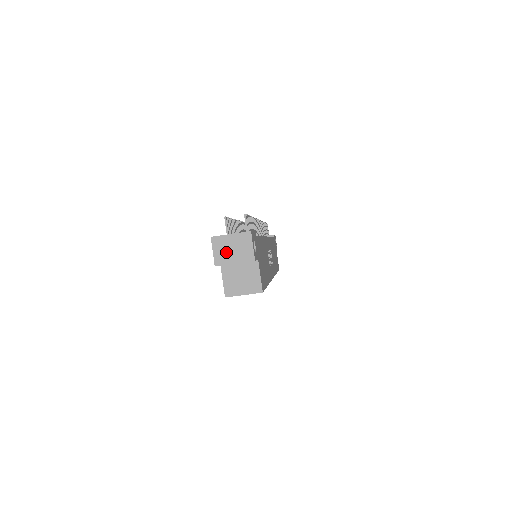
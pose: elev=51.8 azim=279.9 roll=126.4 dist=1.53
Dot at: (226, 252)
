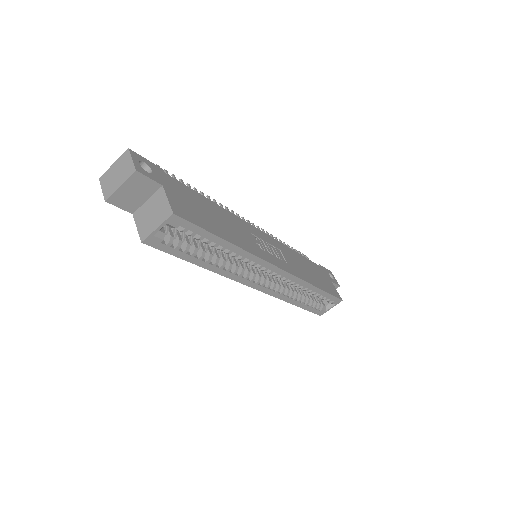
Dot at: (112, 182)
